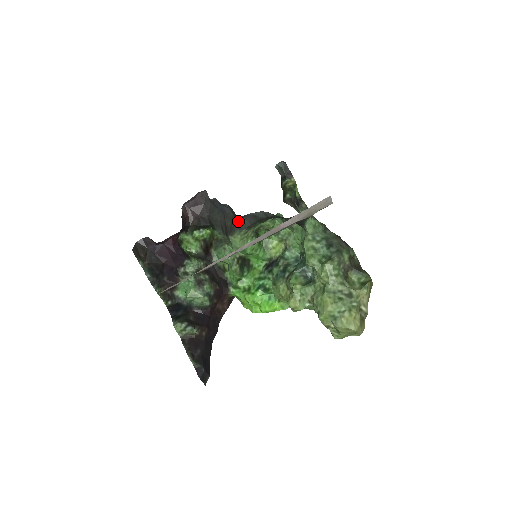
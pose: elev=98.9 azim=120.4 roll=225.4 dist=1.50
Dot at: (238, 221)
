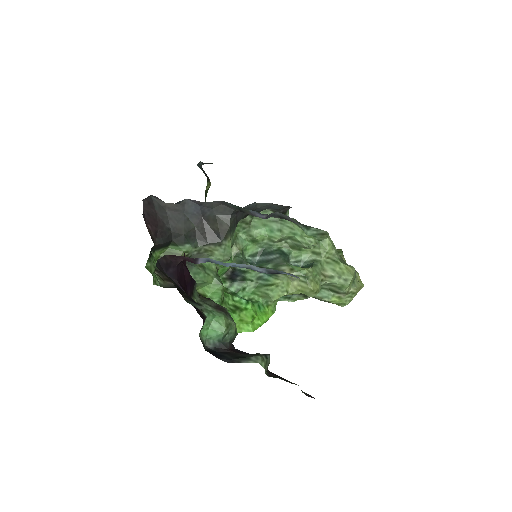
Dot at: (232, 219)
